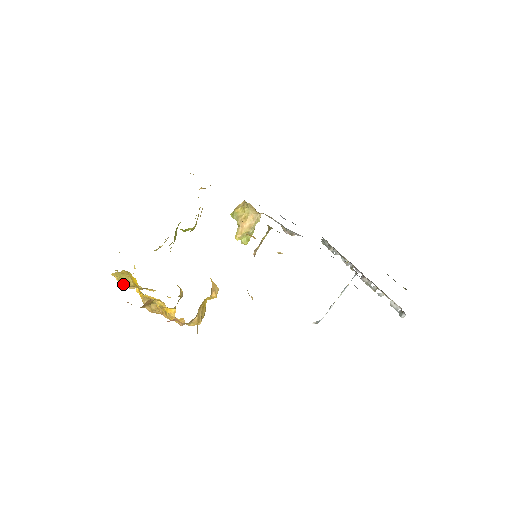
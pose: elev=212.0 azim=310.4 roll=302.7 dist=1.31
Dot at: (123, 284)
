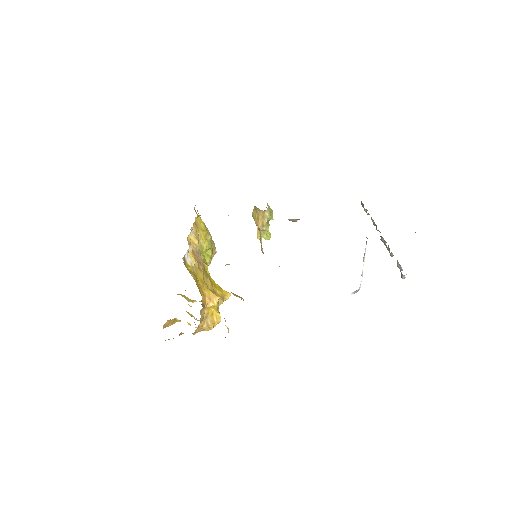
Dot at: (188, 301)
